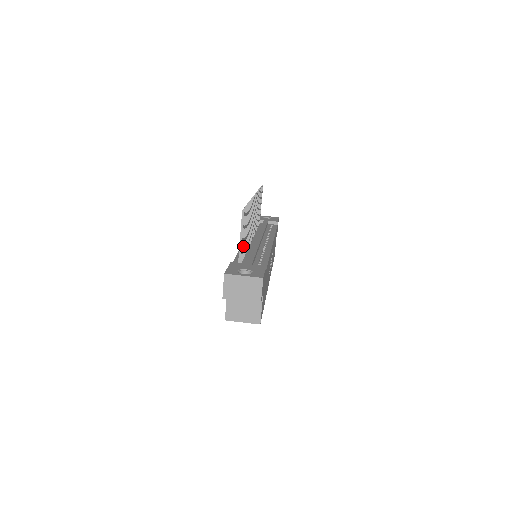
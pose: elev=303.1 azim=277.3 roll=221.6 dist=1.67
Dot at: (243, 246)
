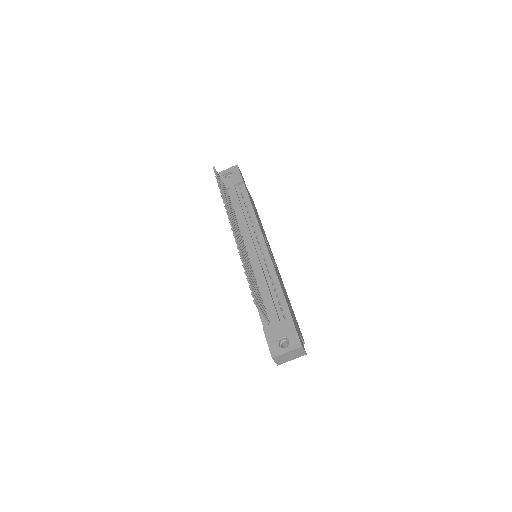
Dot at: (261, 303)
